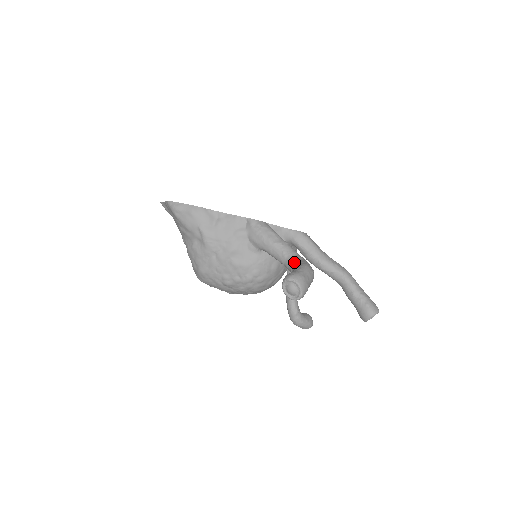
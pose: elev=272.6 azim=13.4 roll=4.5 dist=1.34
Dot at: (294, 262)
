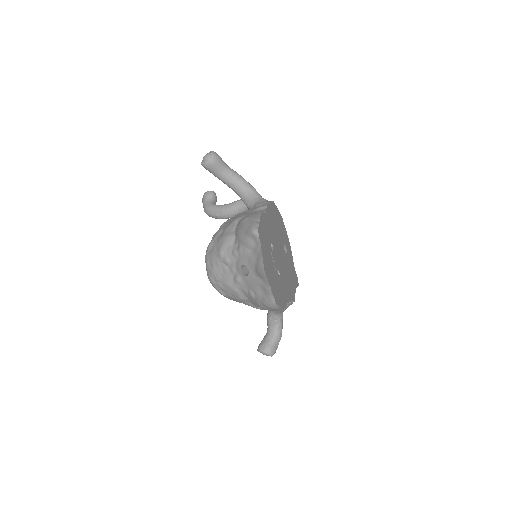
Dot at: (278, 322)
